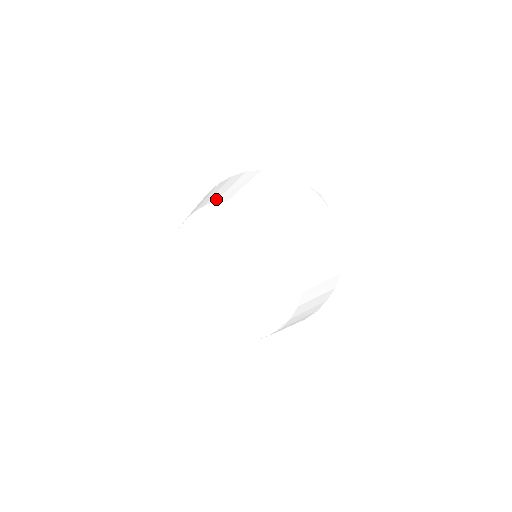
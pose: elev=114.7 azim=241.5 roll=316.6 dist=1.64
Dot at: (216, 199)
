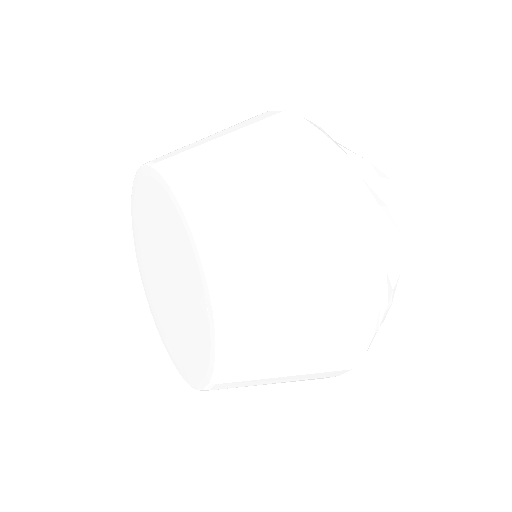
Dot at: (166, 157)
